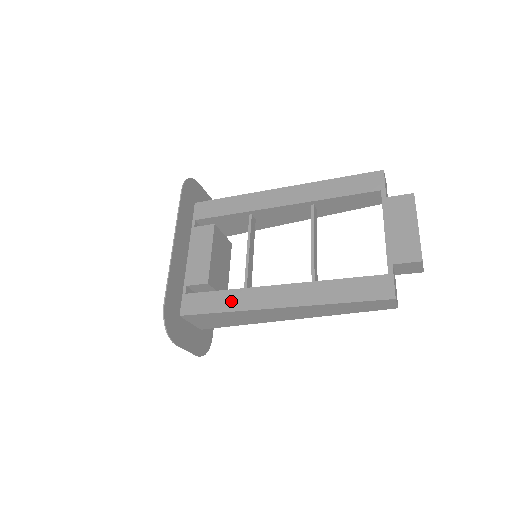
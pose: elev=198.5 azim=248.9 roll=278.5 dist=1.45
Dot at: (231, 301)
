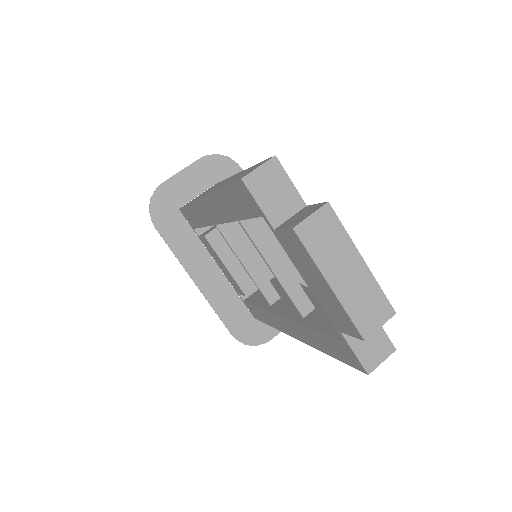
Dot at: (268, 319)
